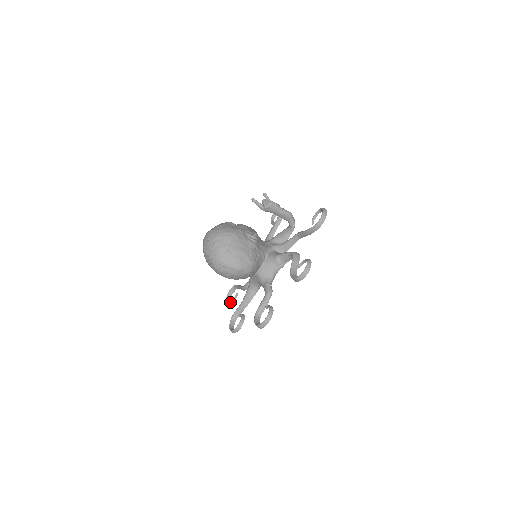
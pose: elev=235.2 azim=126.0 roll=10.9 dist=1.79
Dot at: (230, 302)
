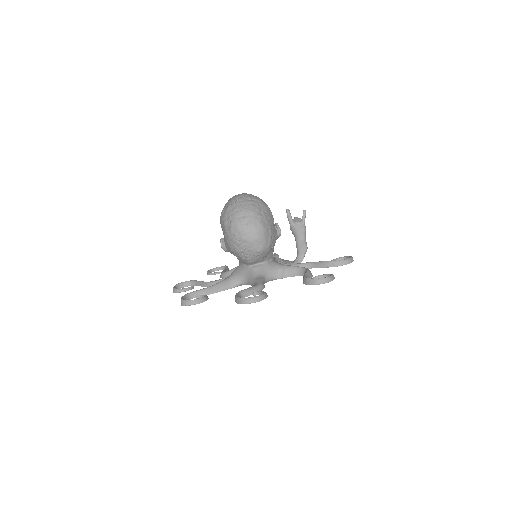
Dot at: (181, 289)
